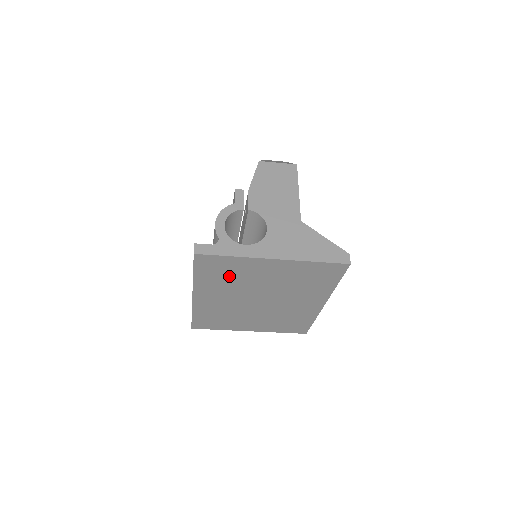
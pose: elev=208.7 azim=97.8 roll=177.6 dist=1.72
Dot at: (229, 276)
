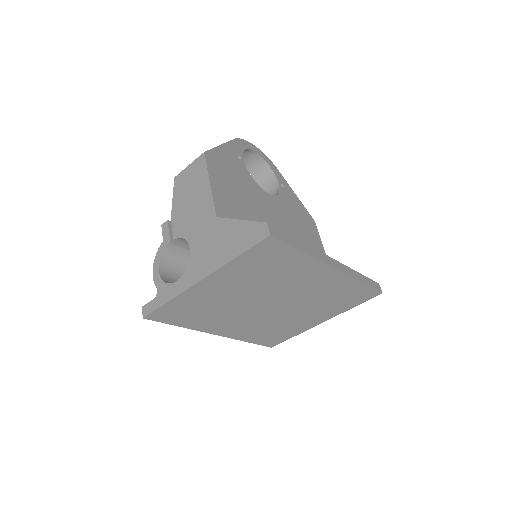
Dot at: (203, 310)
